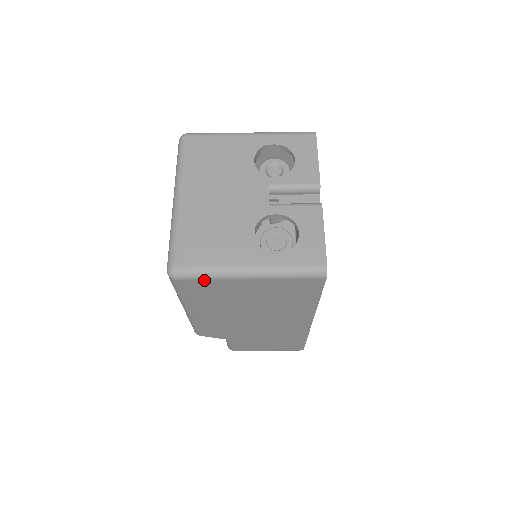
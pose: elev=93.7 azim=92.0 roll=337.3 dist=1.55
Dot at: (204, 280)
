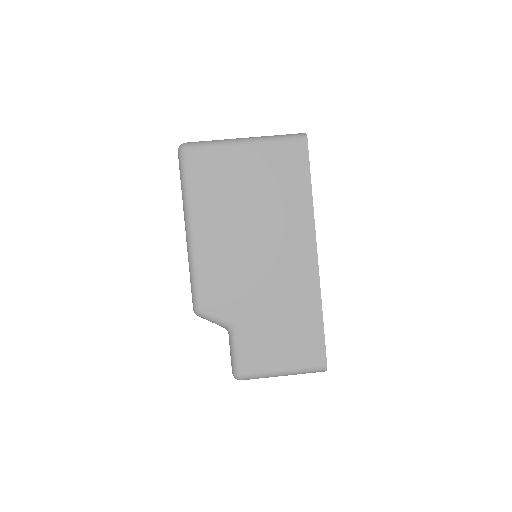
Dot at: (208, 149)
